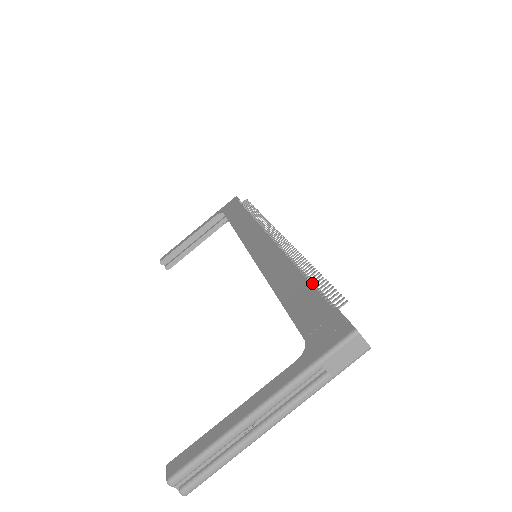
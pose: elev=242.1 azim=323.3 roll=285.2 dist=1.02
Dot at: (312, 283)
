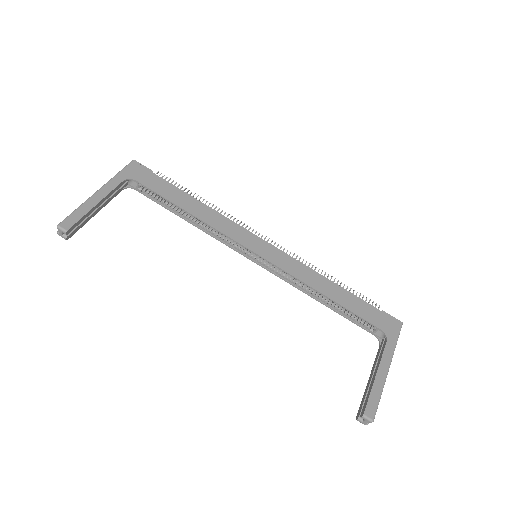
Dot at: (342, 290)
